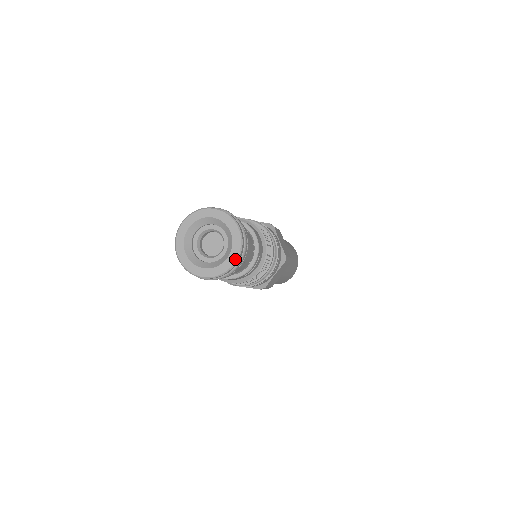
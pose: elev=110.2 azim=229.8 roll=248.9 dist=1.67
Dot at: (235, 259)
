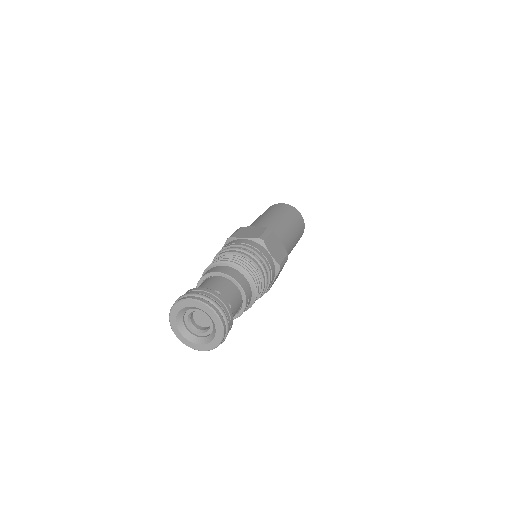
Dot at: (221, 338)
